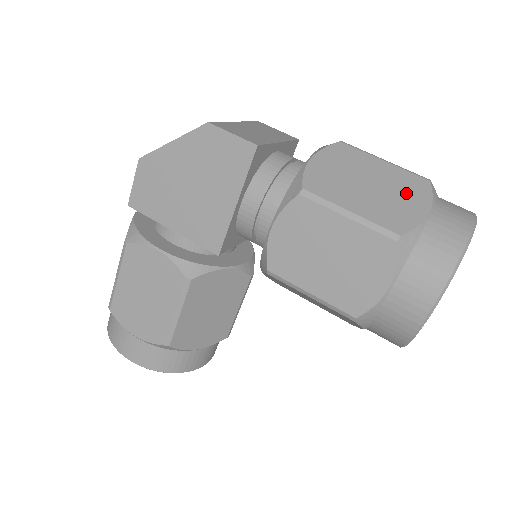
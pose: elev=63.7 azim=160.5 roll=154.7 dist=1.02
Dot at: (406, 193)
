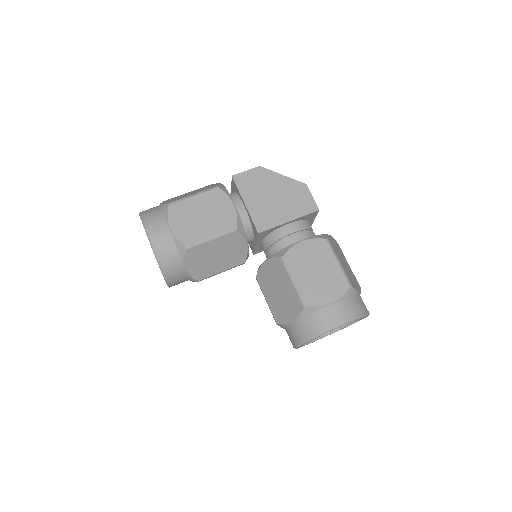
Dot at: (354, 280)
